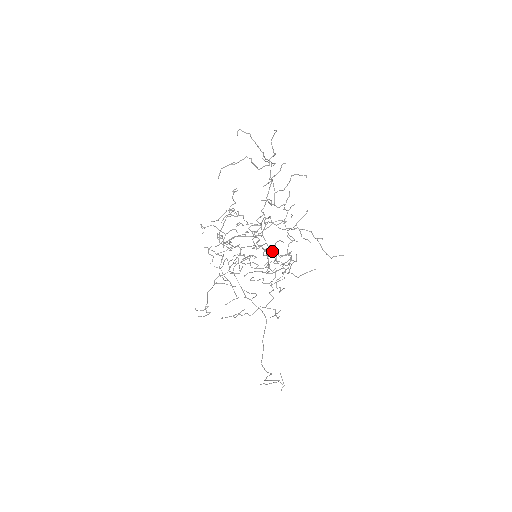
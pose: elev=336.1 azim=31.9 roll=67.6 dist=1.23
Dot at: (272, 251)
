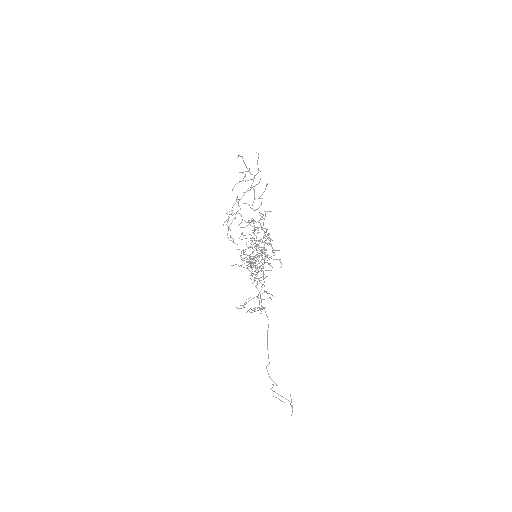
Dot at: occluded
